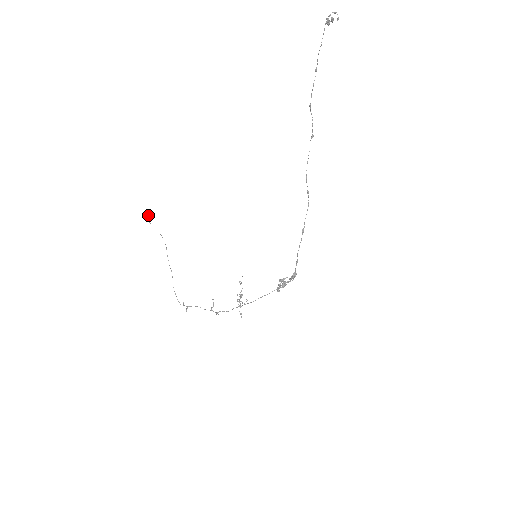
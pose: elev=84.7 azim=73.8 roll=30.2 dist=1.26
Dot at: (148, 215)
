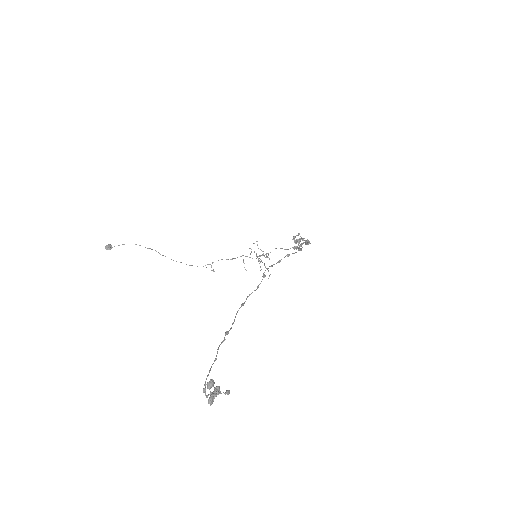
Dot at: occluded
